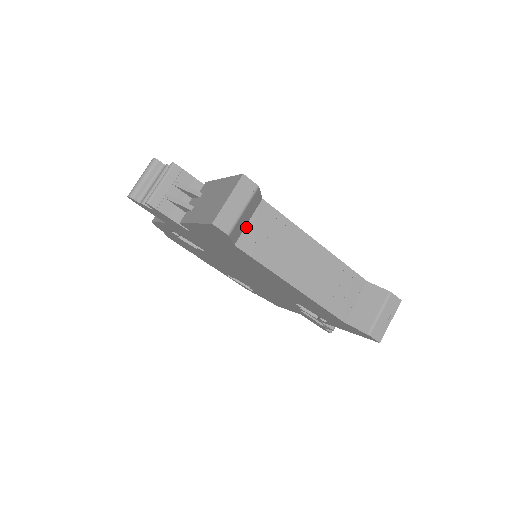
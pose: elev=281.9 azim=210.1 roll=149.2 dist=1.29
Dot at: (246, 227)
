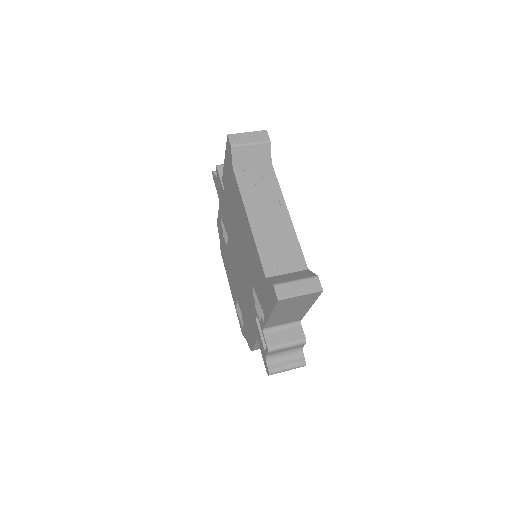
Dot at: (248, 166)
